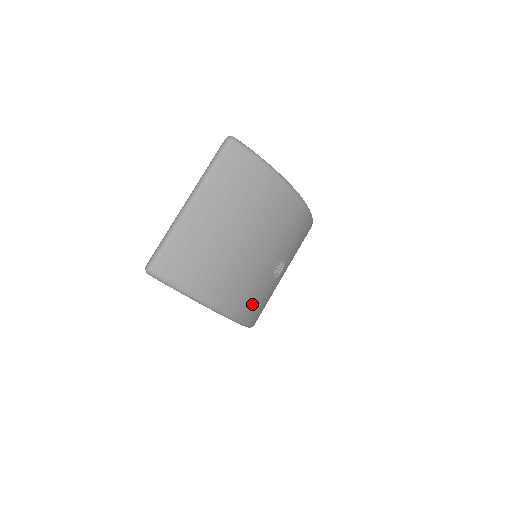
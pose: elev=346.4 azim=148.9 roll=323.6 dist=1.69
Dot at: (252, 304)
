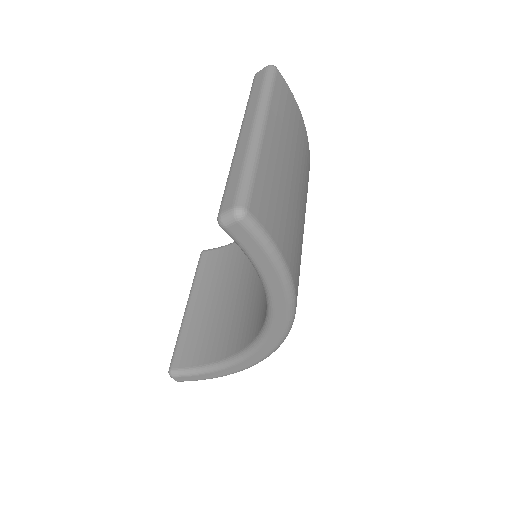
Dot at: occluded
